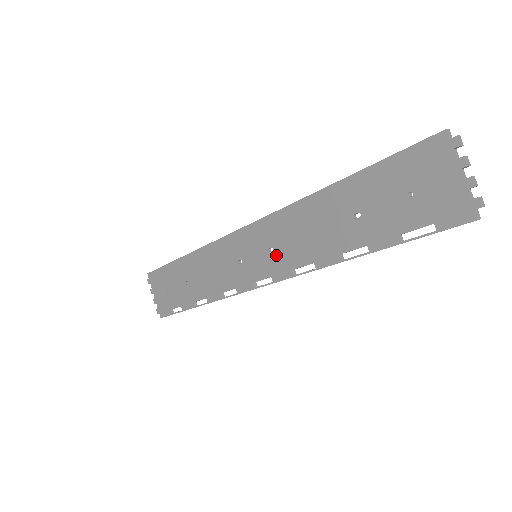
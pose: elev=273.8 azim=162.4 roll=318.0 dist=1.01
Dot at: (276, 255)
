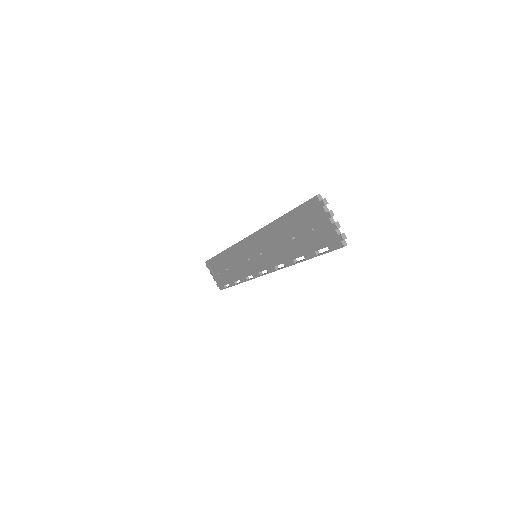
Dot at: (265, 257)
